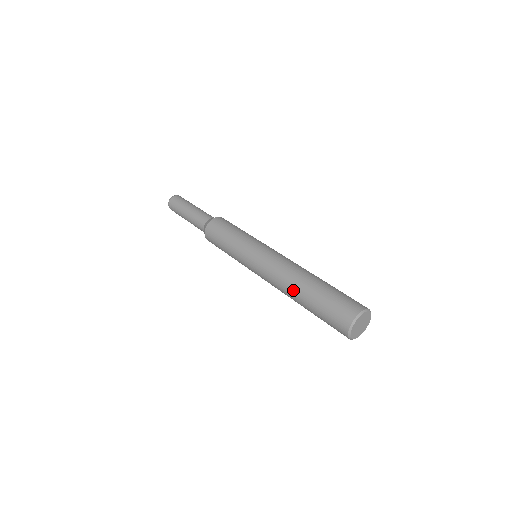
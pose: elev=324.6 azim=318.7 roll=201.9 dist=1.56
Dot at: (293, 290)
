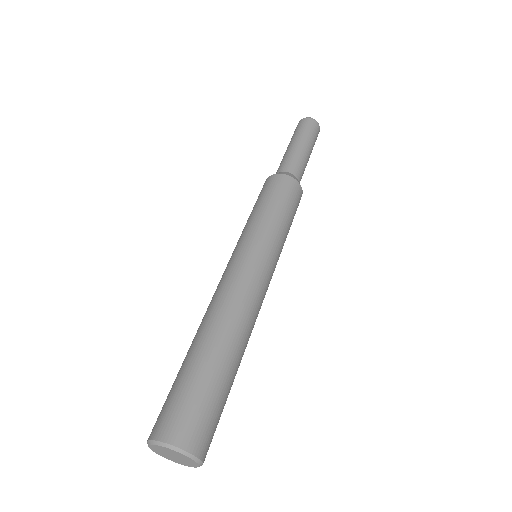
Dot at: (199, 329)
